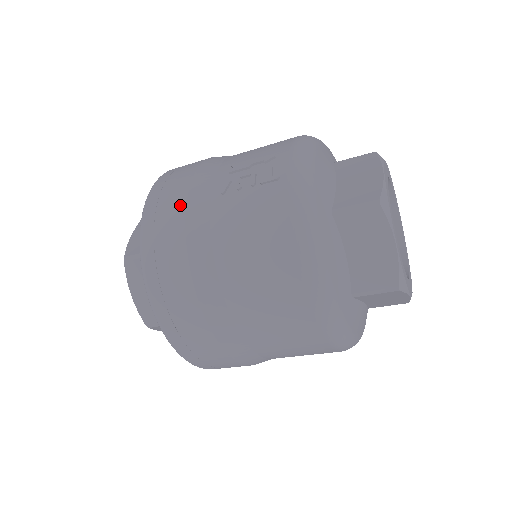
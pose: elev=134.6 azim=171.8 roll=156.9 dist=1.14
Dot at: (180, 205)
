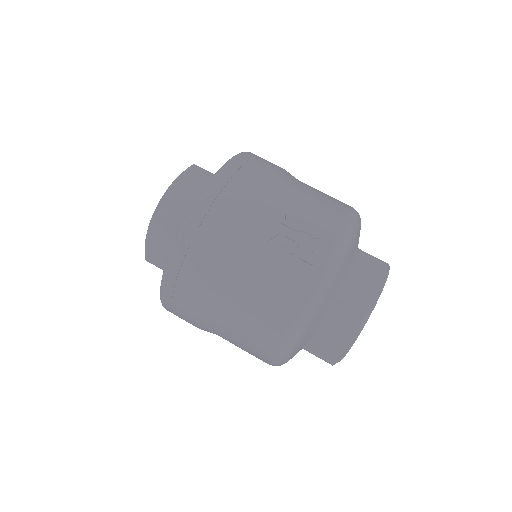
Dot at: (230, 224)
